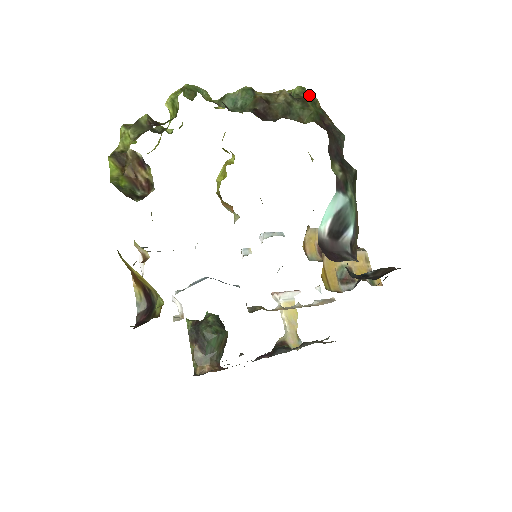
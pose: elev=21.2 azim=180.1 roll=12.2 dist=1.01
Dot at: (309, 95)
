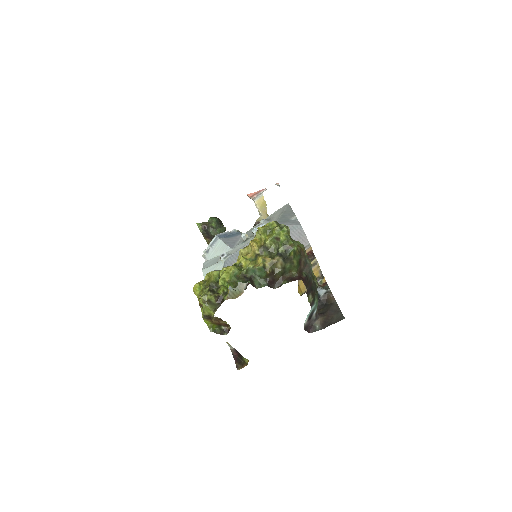
Dot at: (293, 254)
